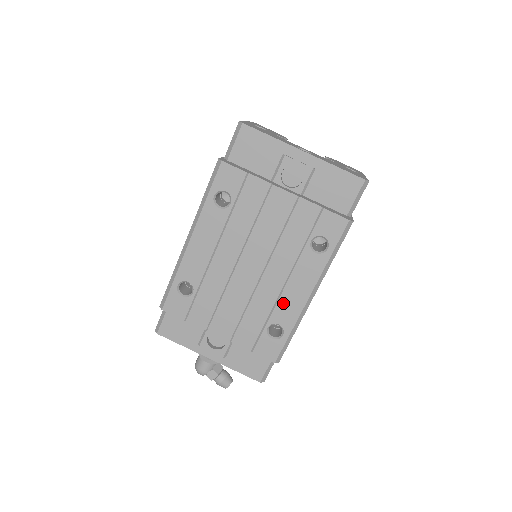
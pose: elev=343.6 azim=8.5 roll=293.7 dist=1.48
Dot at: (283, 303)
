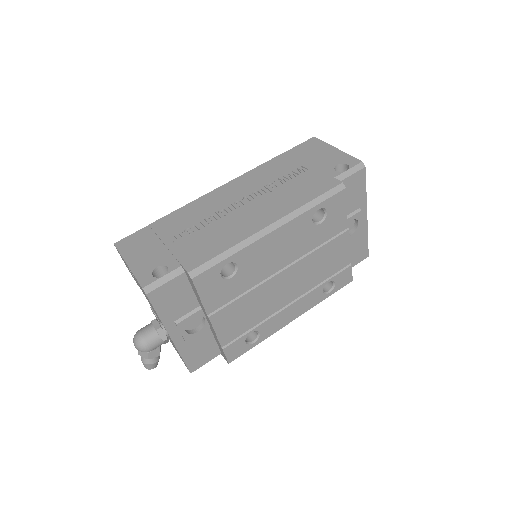
Dot at: (277, 318)
